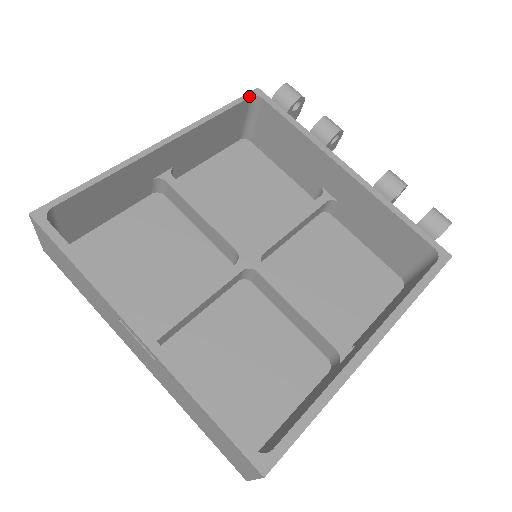
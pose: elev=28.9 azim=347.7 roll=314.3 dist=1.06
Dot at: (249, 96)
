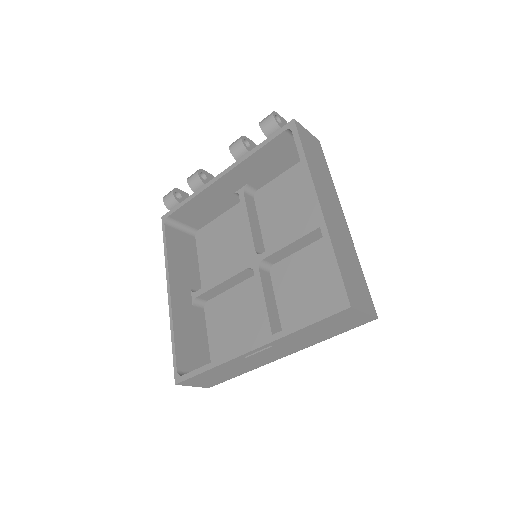
Dot at: (164, 225)
